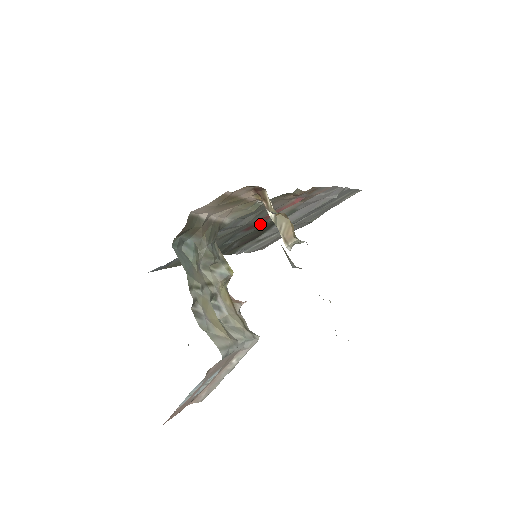
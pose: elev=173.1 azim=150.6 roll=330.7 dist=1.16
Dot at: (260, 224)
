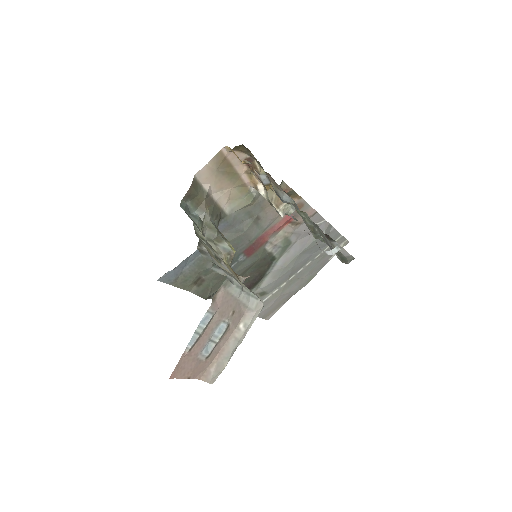
Dot at: (259, 251)
